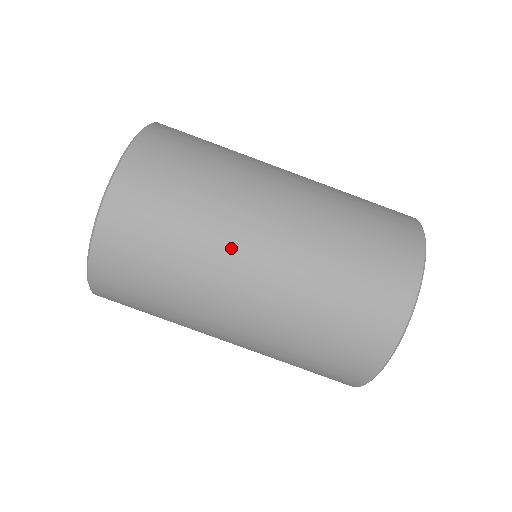
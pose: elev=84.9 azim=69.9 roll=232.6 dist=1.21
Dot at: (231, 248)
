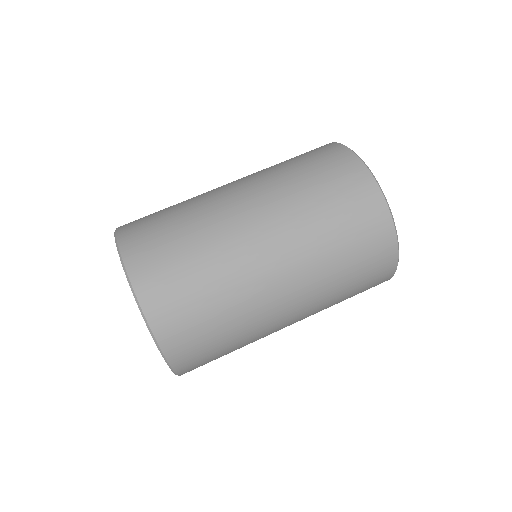
Dot at: occluded
